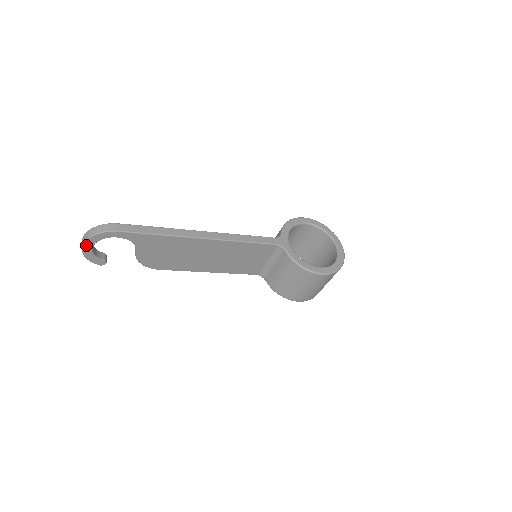
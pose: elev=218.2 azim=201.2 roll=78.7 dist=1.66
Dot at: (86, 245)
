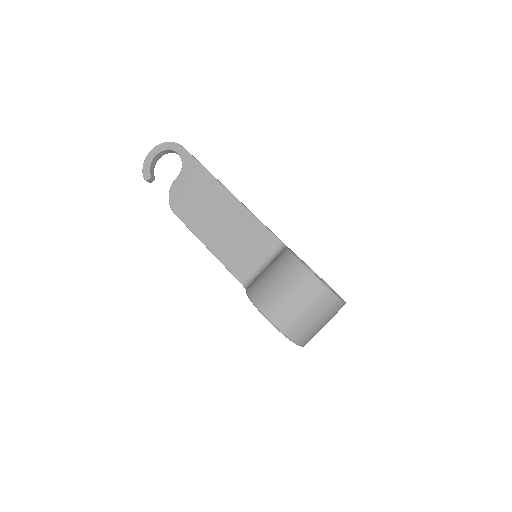
Dot at: (155, 150)
